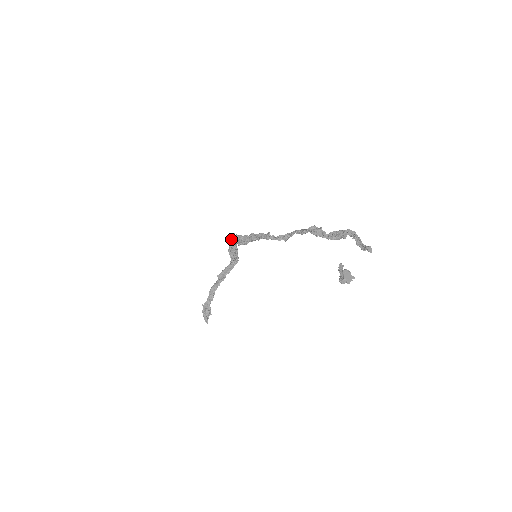
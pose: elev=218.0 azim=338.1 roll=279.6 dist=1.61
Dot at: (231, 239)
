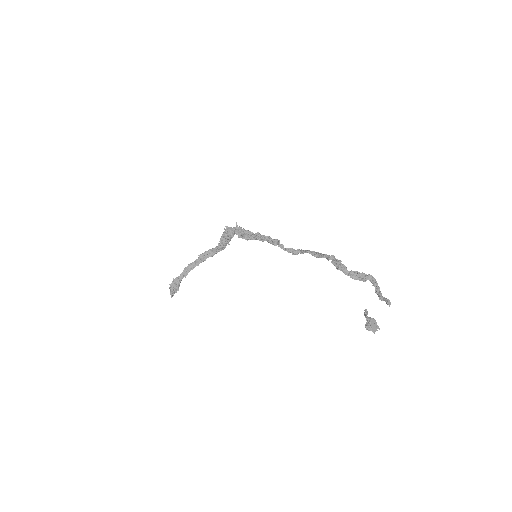
Dot at: (229, 227)
